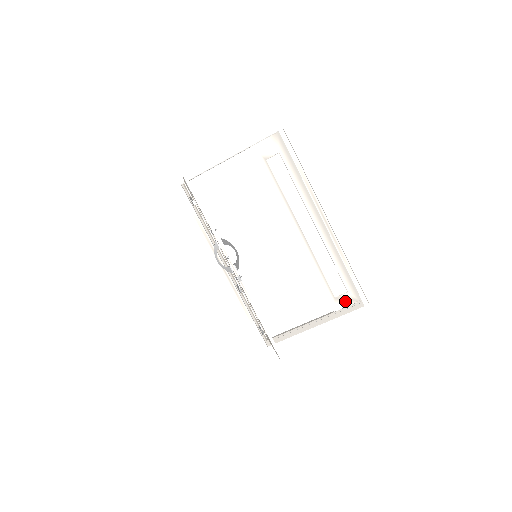
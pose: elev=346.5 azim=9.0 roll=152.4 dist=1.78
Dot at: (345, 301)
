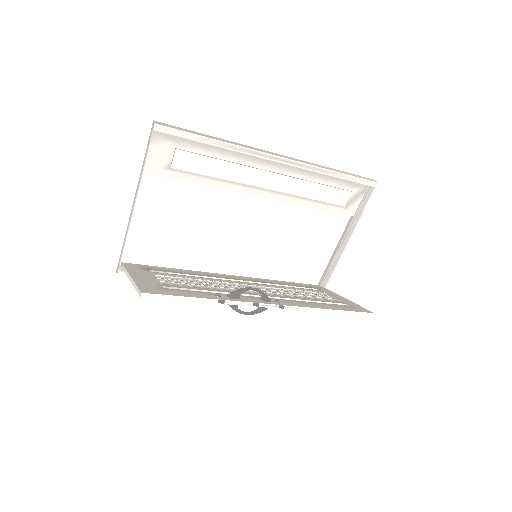
Dot at: (355, 200)
